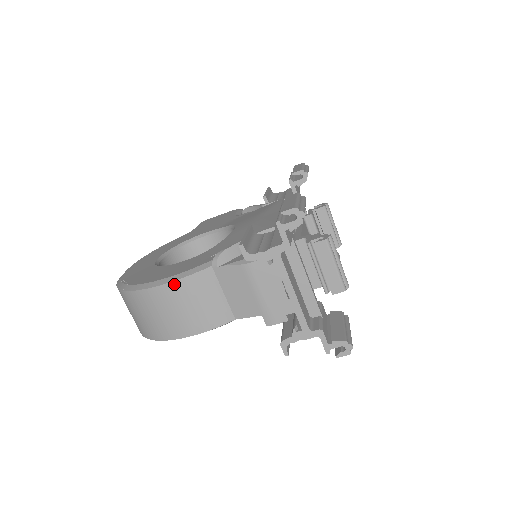
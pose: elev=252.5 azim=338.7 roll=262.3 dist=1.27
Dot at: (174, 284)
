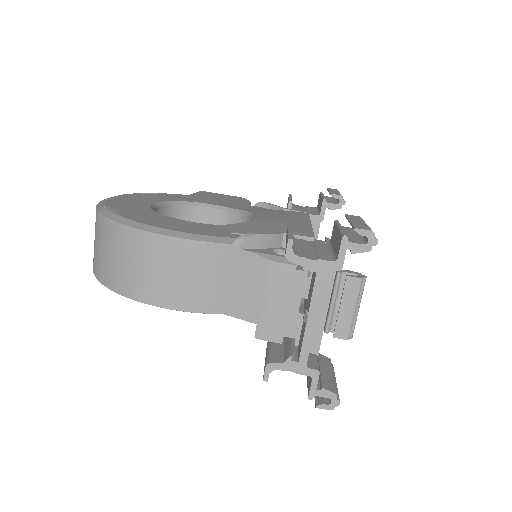
Dot at: (181, 242)
